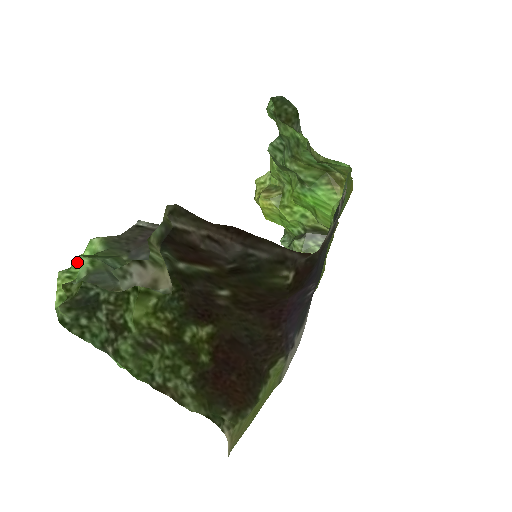
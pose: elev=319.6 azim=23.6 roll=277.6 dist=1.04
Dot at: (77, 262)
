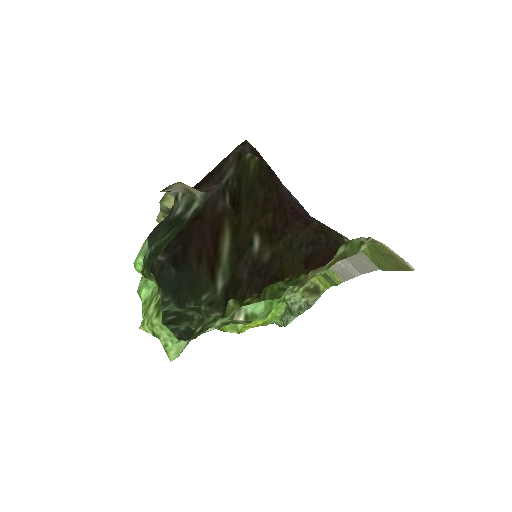
Dot at: (145, 310)
